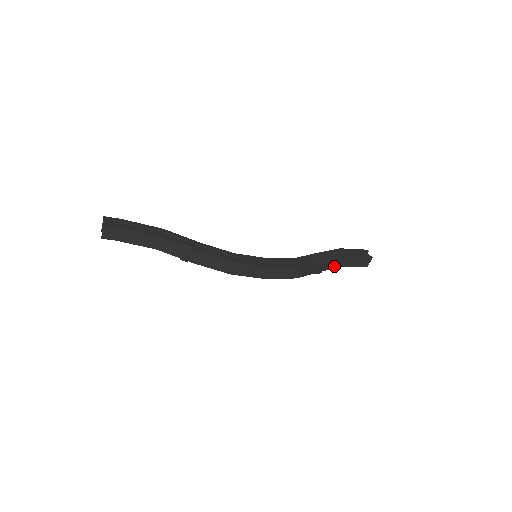
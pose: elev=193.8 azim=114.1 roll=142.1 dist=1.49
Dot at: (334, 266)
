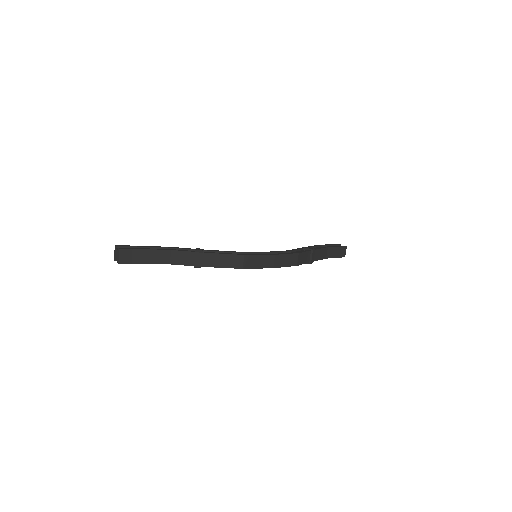
Dot at: (320, 257)
